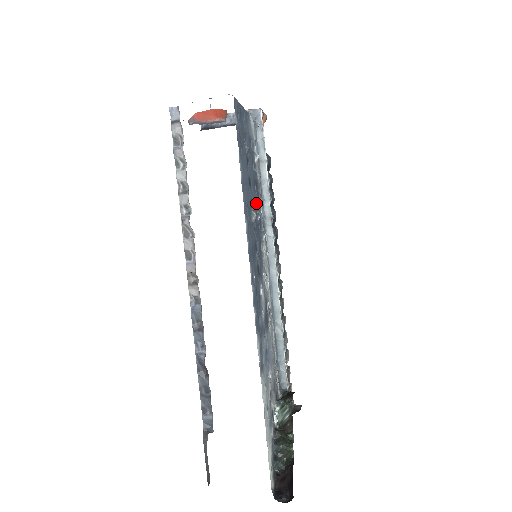
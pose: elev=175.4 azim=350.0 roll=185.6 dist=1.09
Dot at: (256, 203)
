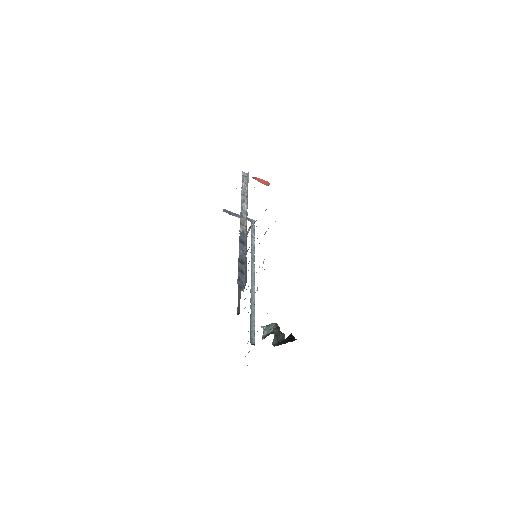
Dot at: occluded
